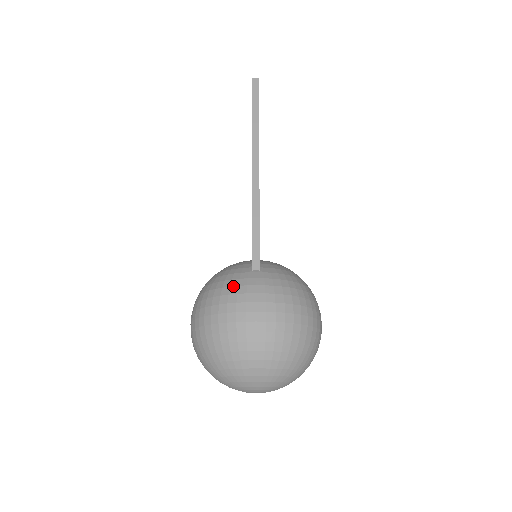
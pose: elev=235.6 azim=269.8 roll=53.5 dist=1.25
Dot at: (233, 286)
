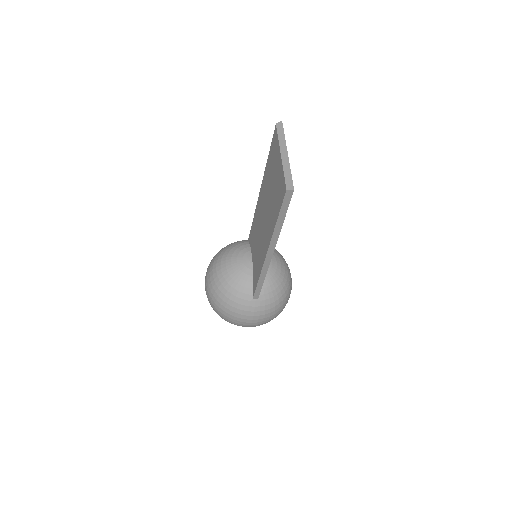
Dot at: (239, 309)
